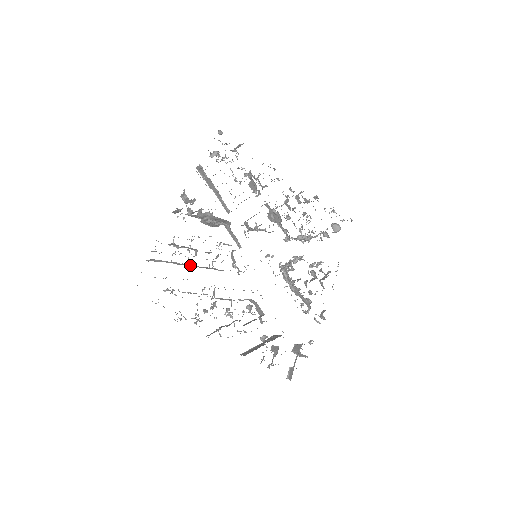
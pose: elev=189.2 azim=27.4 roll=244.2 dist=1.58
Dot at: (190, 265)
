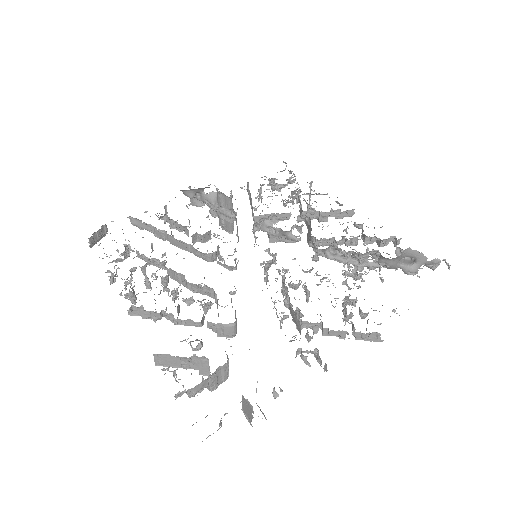
Dot at: (168, 238)
